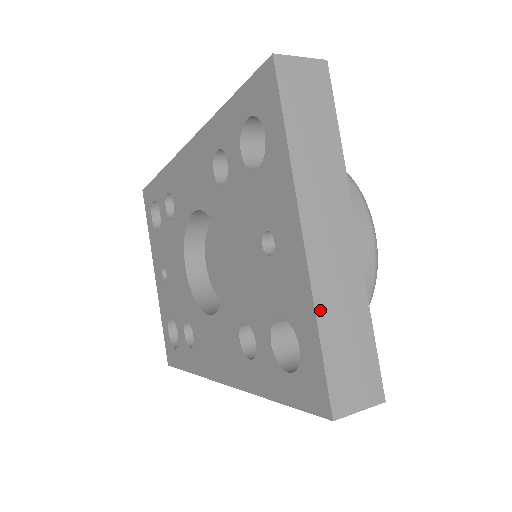
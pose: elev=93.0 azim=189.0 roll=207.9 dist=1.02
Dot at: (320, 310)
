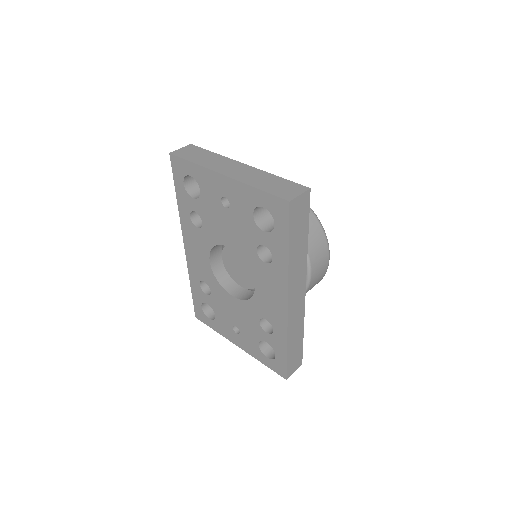
Dot at: (251, 184)
